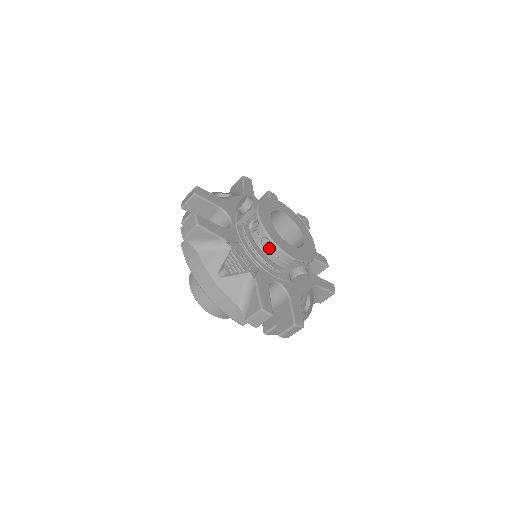
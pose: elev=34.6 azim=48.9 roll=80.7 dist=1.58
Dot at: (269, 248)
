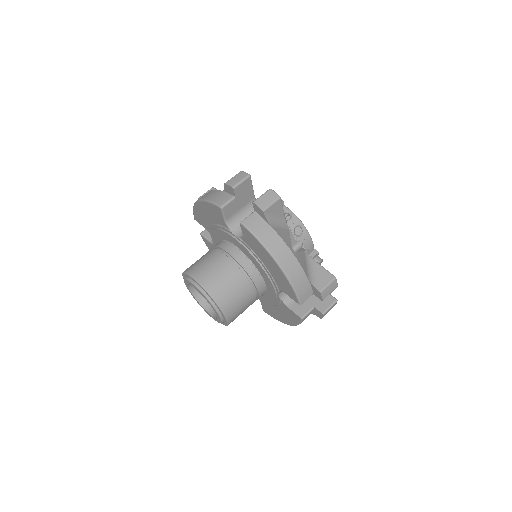
Dot at: (303, 235)
